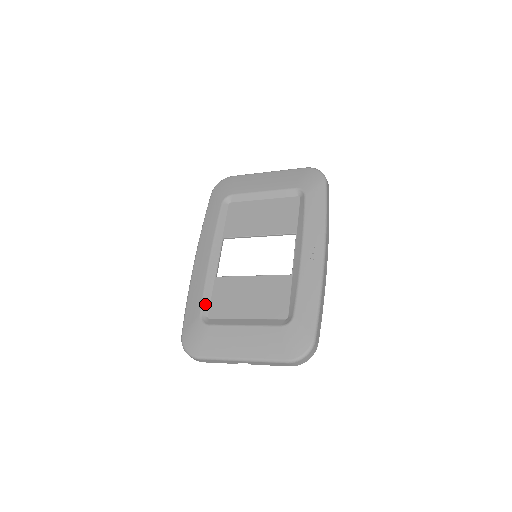
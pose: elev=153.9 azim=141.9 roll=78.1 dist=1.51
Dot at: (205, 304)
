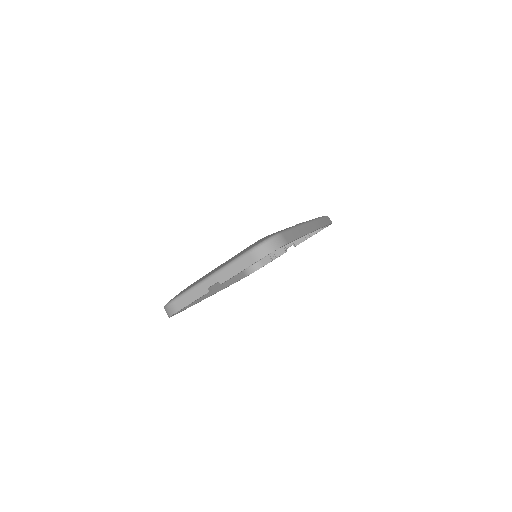
Dot at: occluded
